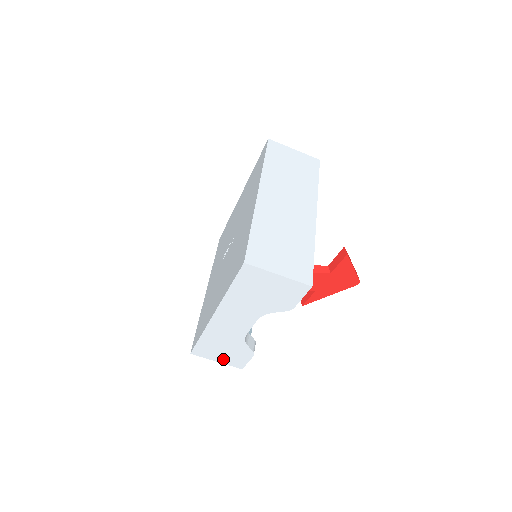
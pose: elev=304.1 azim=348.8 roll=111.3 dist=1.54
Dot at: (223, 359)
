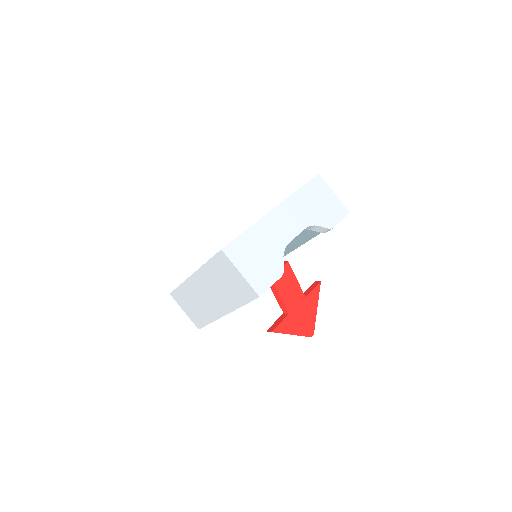
Dot at: (249, 272)
